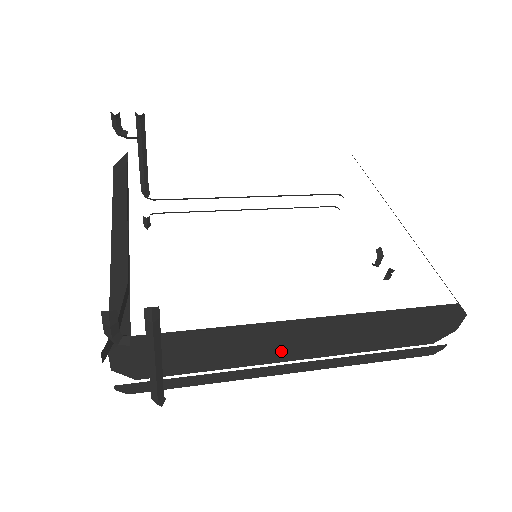
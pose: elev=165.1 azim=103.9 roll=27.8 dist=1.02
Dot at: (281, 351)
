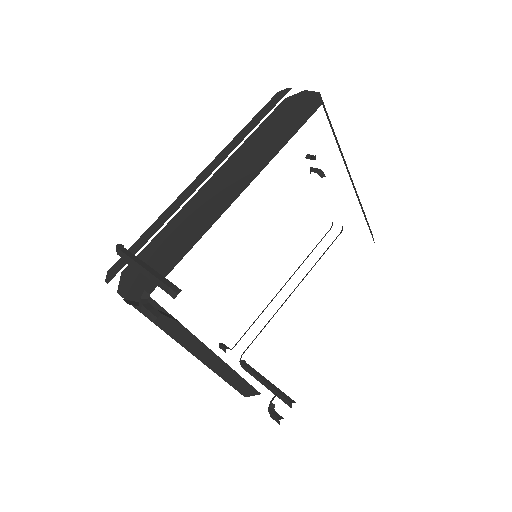
Dot at: occluded
